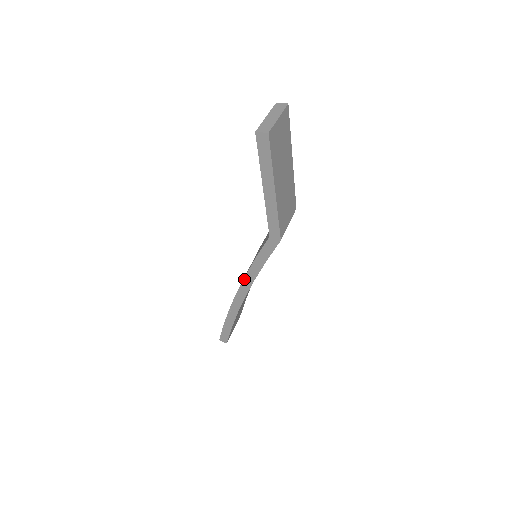
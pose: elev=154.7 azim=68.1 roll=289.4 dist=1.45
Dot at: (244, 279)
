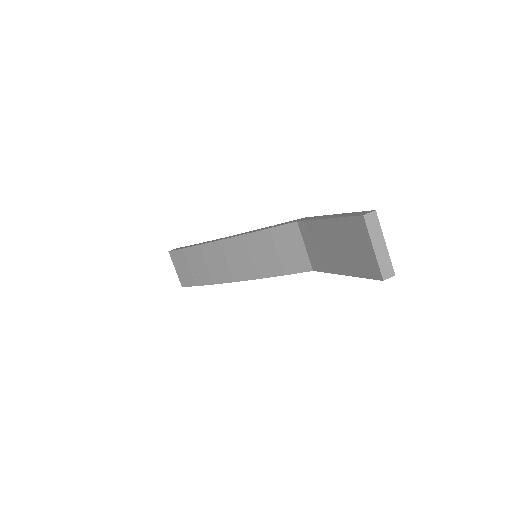
Dot at: (255, 279)
